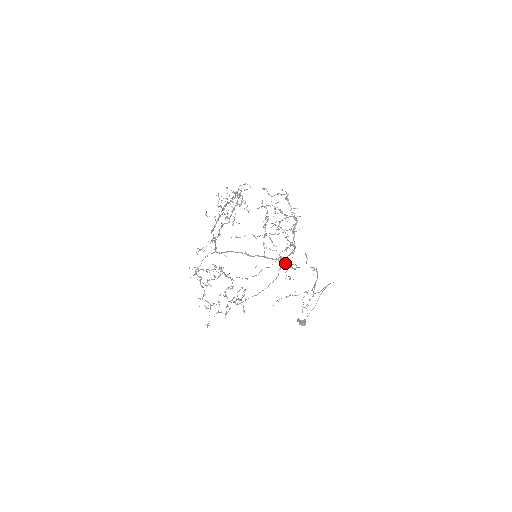
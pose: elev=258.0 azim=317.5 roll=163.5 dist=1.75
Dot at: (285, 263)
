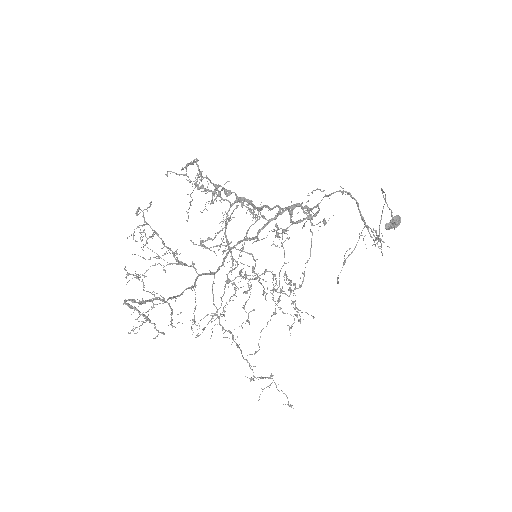
Dot at: occluded
